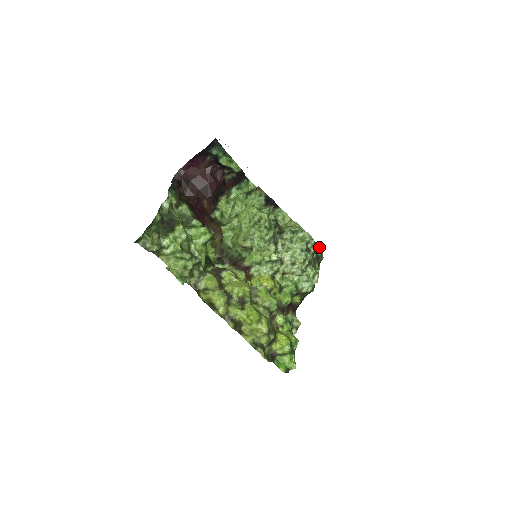
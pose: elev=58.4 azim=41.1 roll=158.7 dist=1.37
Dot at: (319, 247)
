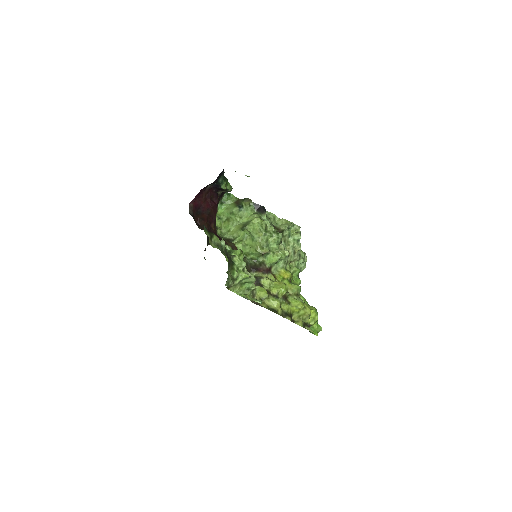
Dot at: occluded
